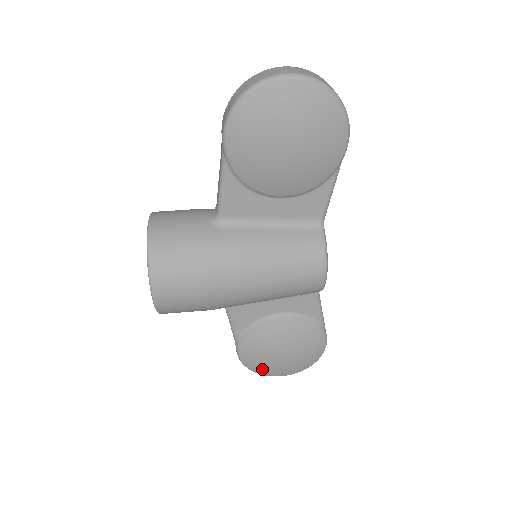
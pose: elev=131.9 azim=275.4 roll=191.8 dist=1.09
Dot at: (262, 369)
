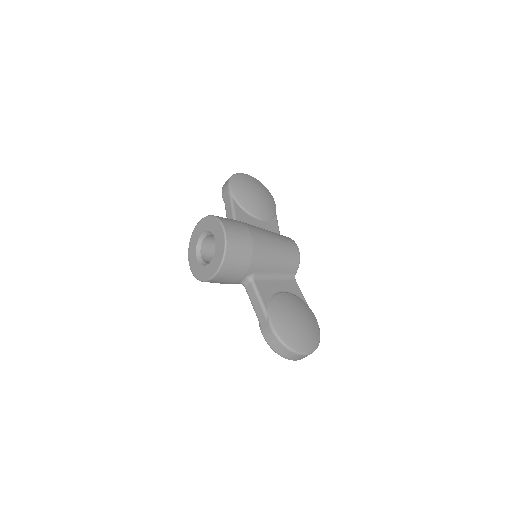
Dot at: (292, 339)
